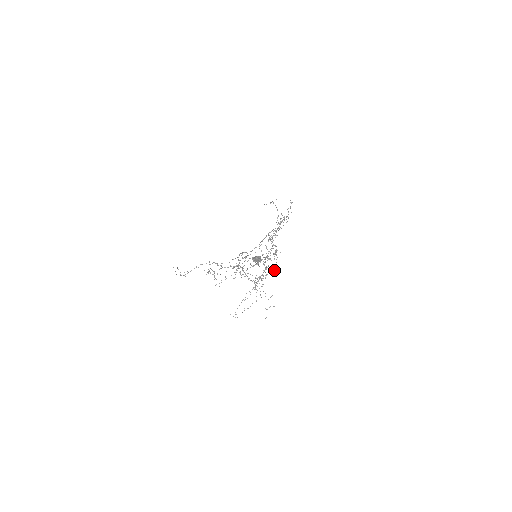
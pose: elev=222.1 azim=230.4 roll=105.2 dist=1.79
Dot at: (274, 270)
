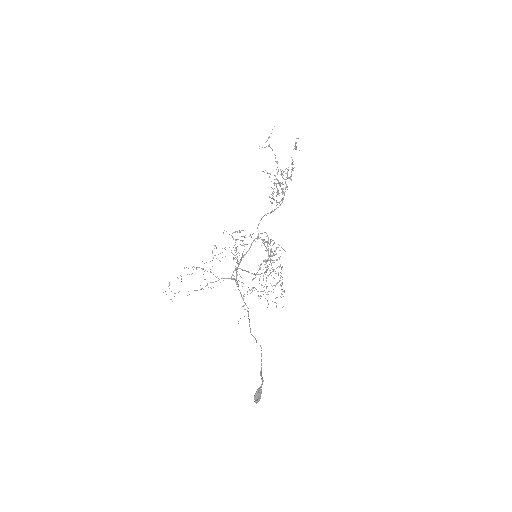
Dot at: occluded
